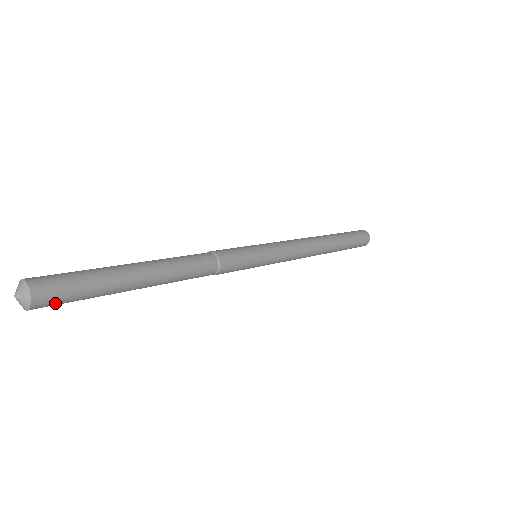
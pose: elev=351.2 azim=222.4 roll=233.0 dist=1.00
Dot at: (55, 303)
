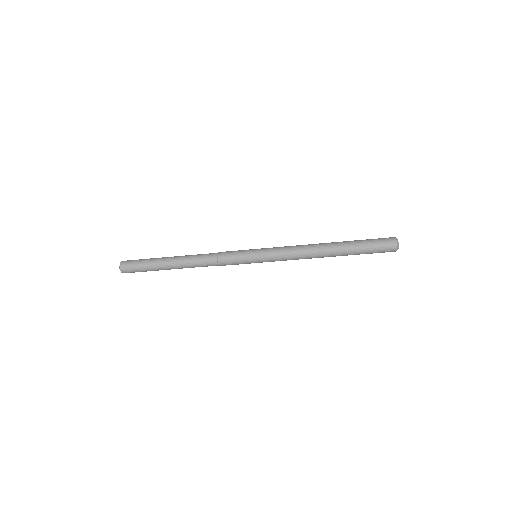
Dot at: (130, 267)
